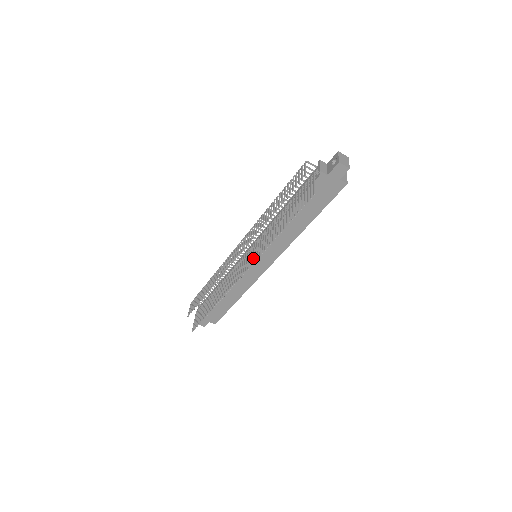
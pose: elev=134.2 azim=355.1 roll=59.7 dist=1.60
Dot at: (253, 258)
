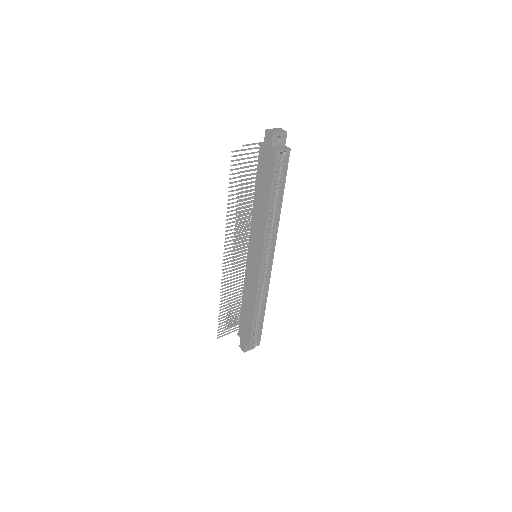
Dot at: (230, 240)
